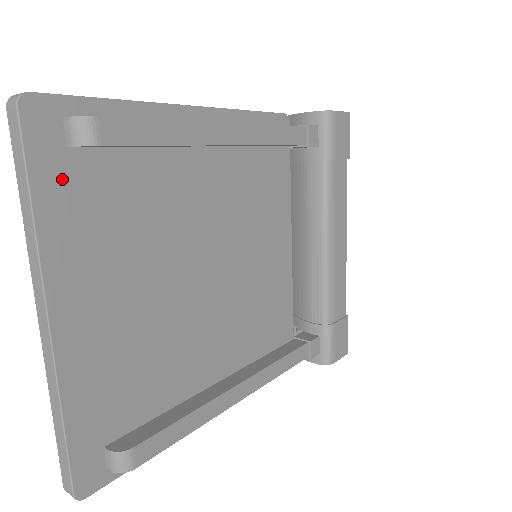
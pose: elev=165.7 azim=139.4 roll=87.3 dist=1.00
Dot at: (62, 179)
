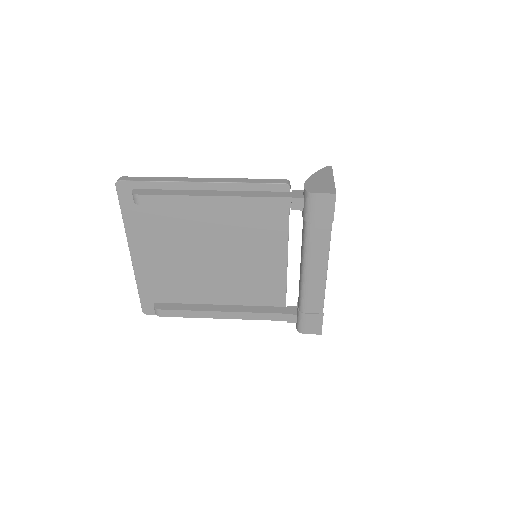
Dot at: (134, 210)
